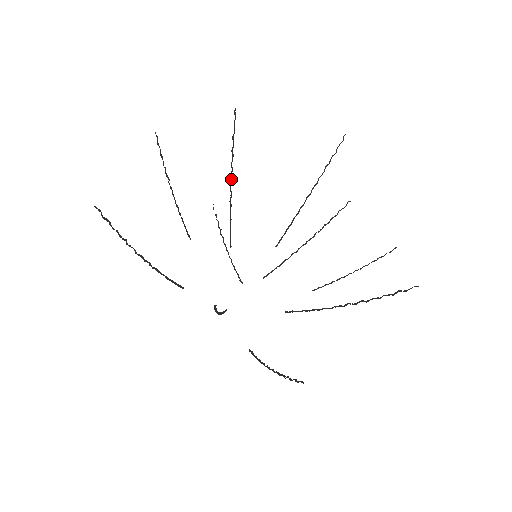
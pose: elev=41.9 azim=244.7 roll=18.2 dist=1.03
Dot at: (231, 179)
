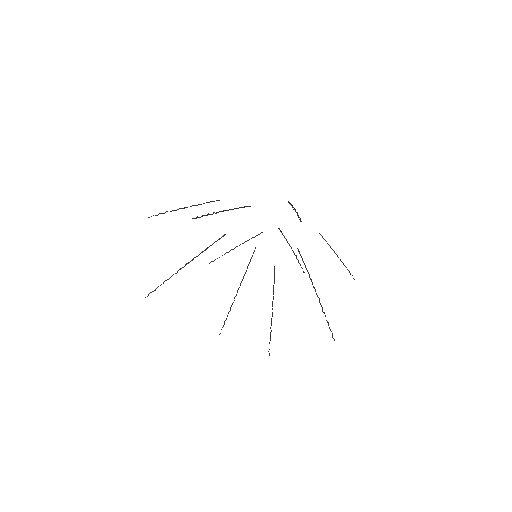
Dot at: occluded
